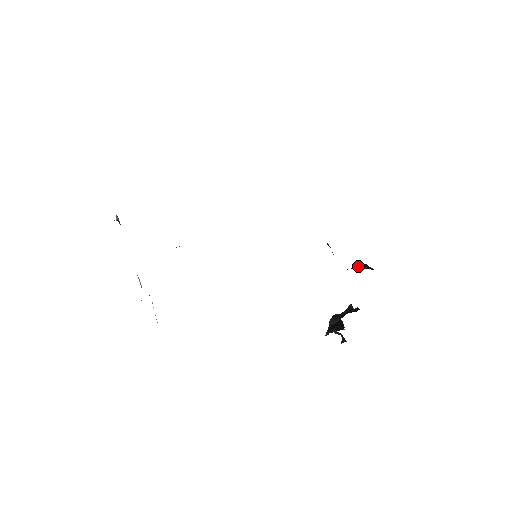
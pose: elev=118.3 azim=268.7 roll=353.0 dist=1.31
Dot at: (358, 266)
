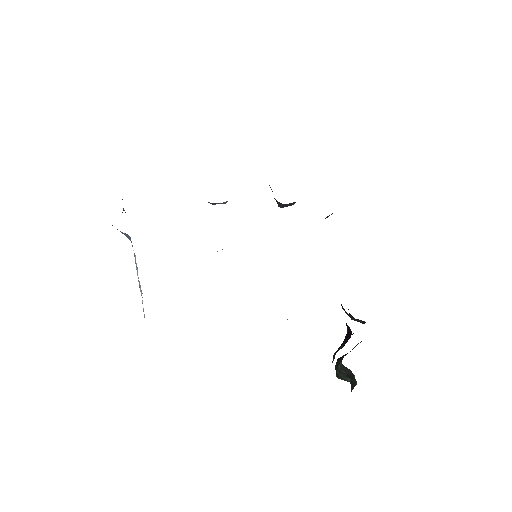
Dot at: occluded
